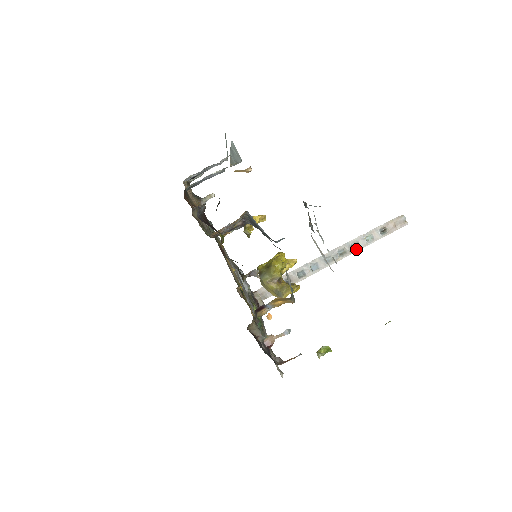
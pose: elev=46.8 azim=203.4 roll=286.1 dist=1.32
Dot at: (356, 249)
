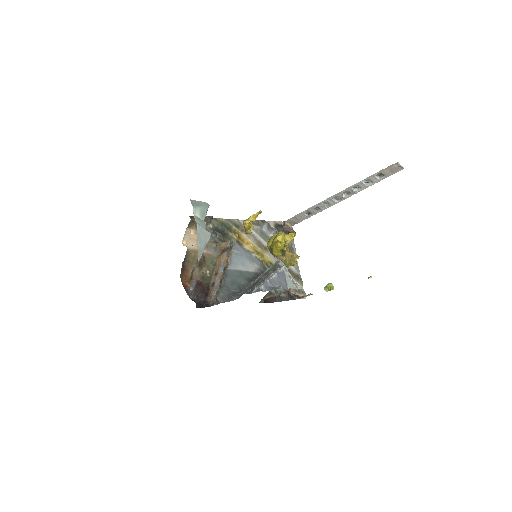
Dot at: (358, 190)
